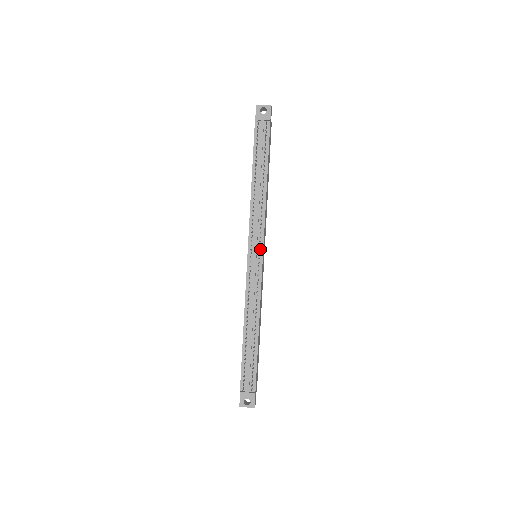
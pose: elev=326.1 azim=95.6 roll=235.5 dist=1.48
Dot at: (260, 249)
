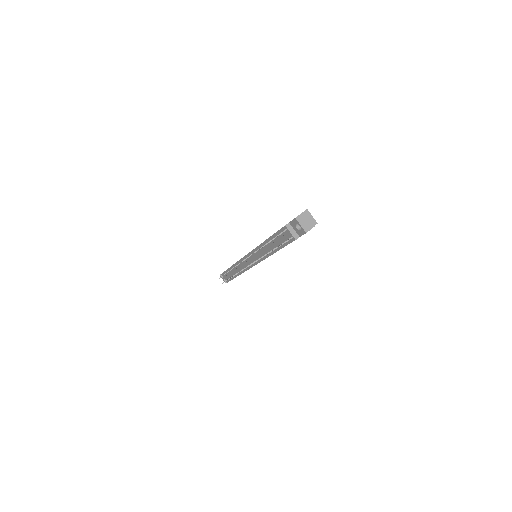
Dot at: occluded
